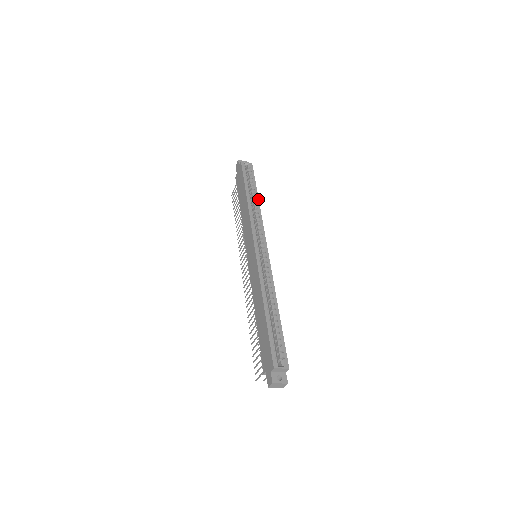
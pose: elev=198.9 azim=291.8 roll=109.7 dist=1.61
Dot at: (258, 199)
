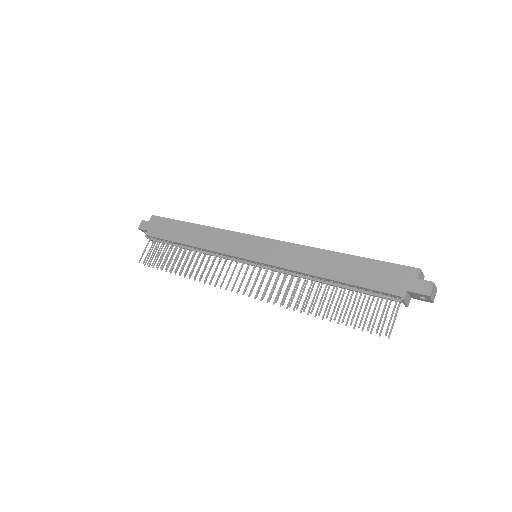
Dot at: occluded
